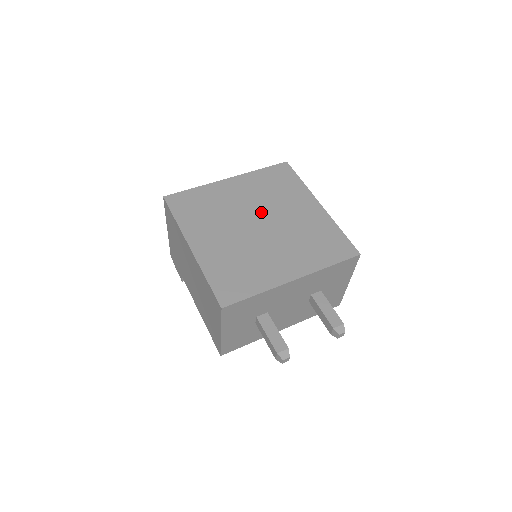
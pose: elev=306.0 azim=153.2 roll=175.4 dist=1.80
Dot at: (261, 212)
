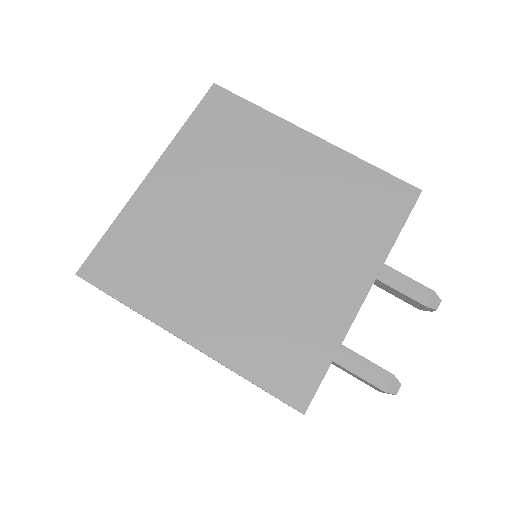
Dot at: (242, 206)
